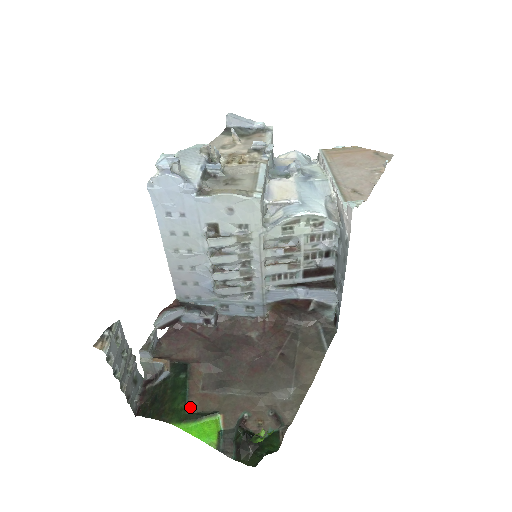
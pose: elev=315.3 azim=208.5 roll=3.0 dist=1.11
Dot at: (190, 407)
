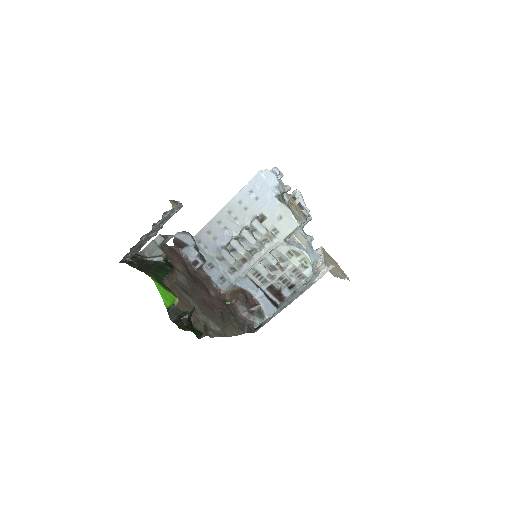
Dot at: (165, 282)
